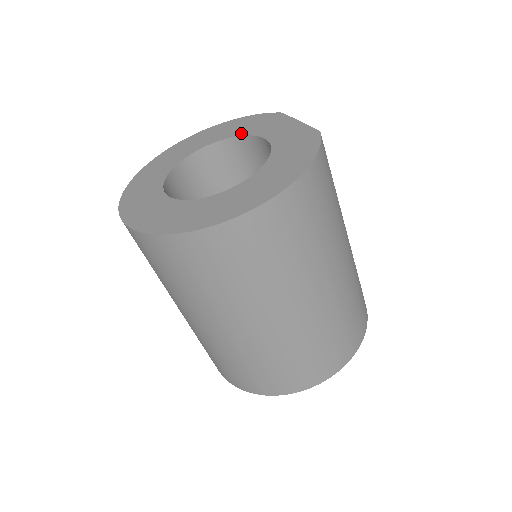
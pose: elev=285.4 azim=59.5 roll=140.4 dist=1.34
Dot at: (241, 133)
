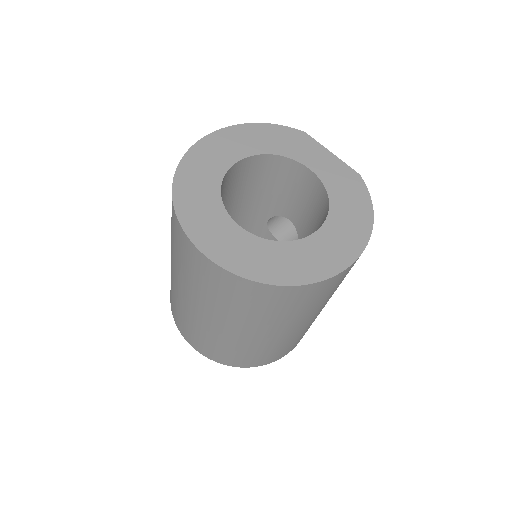
Dot at: (276, 151)
